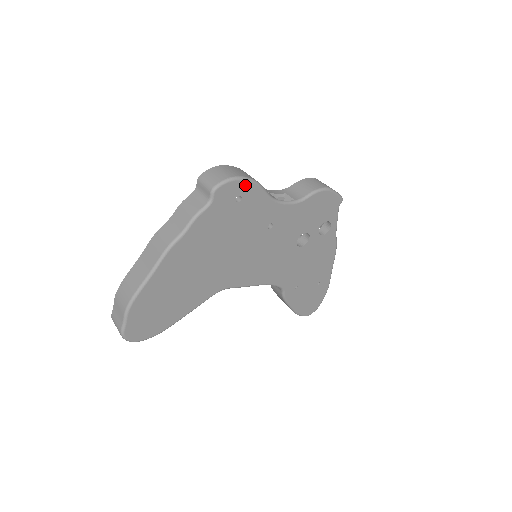
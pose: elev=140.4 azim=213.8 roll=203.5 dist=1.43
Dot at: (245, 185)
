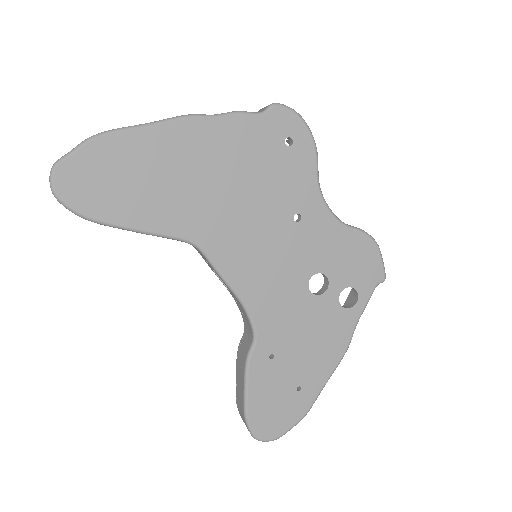
Dot at: (304, 134)
